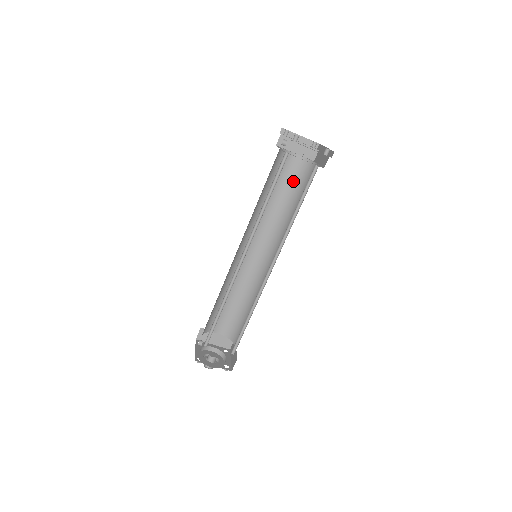
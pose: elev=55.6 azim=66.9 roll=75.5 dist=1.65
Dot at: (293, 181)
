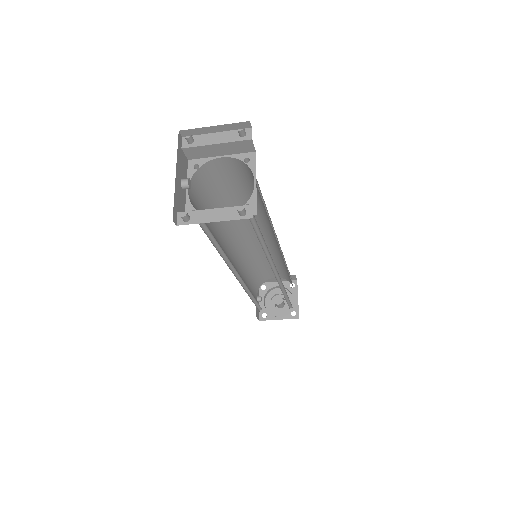
Dot at: (245, 181)
